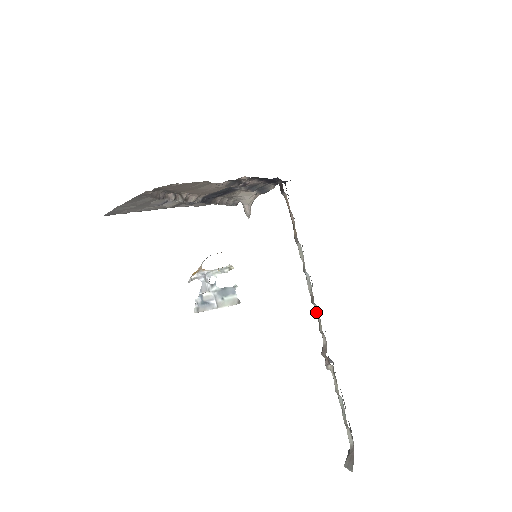
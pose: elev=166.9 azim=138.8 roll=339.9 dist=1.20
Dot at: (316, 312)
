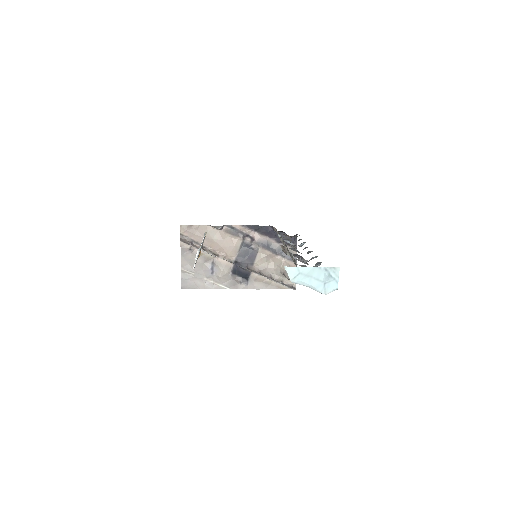
Dot at: occluded
